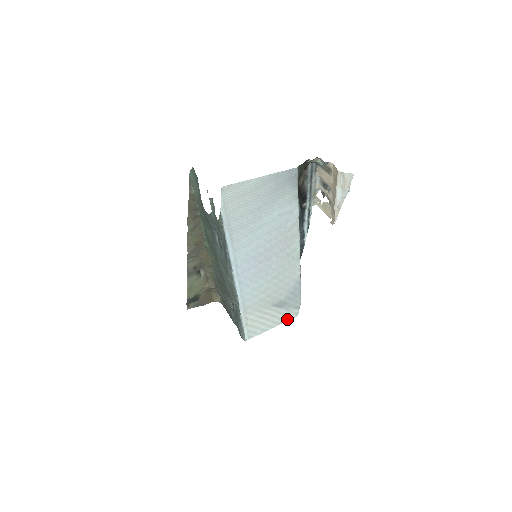
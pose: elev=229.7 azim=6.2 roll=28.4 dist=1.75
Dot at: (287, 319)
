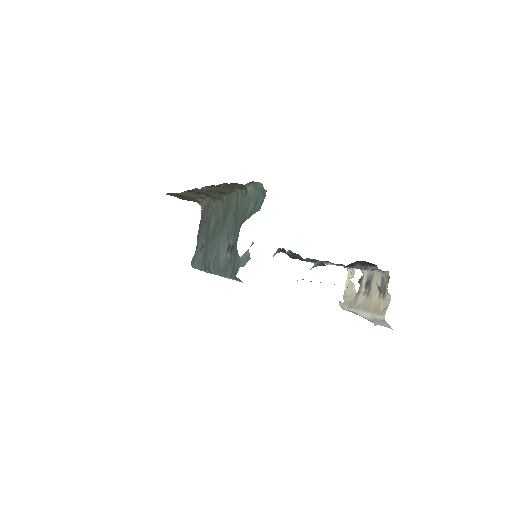
Dot at: occluded
